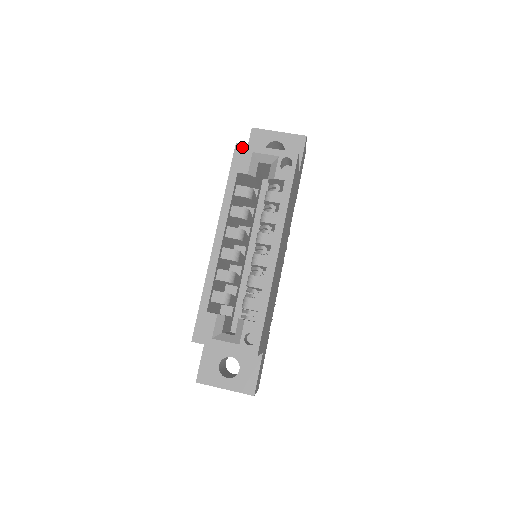
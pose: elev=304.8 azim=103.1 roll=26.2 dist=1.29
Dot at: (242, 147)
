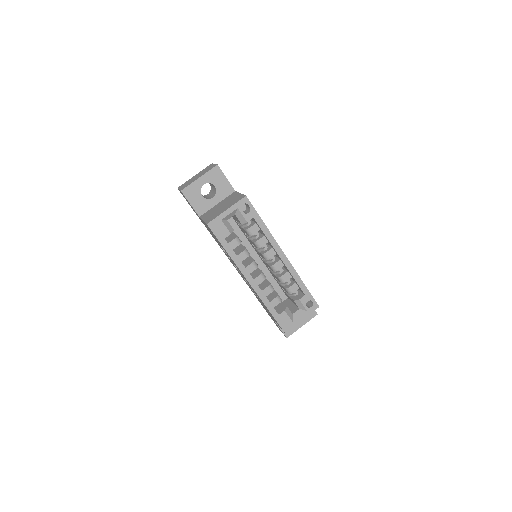
Dot at: (213, 223)
